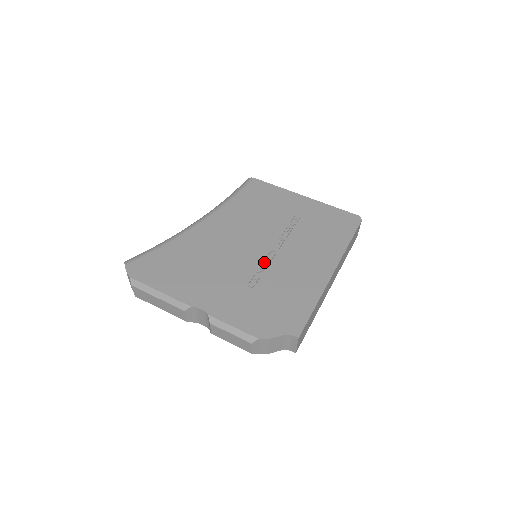
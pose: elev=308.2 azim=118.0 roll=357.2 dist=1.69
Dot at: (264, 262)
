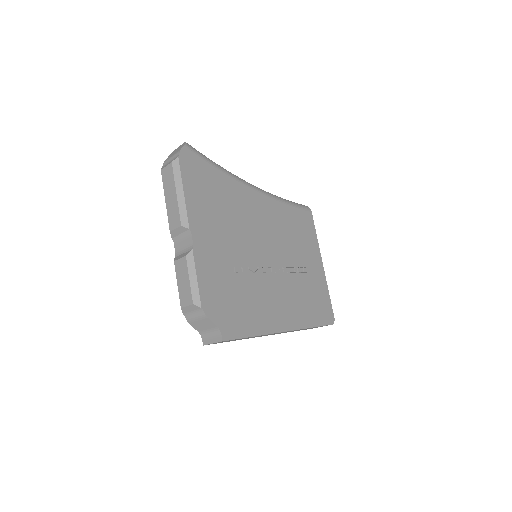
Dot at: (259, 268)
